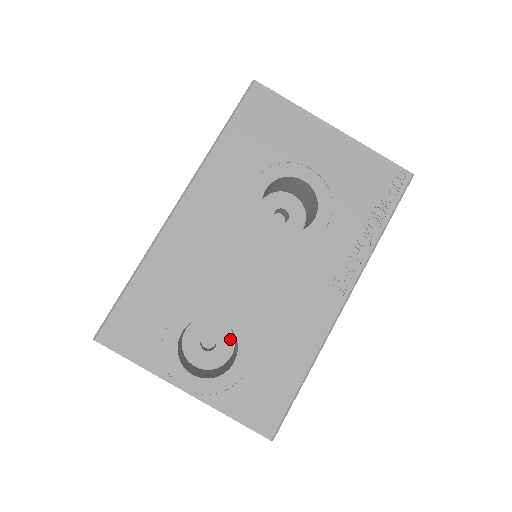
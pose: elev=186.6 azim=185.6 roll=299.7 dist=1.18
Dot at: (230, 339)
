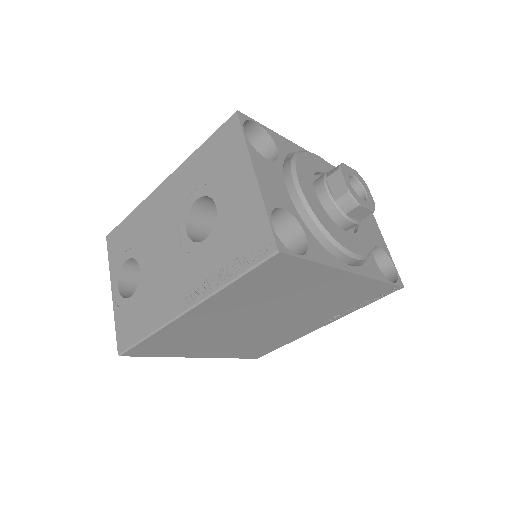
Dot at: occluded
